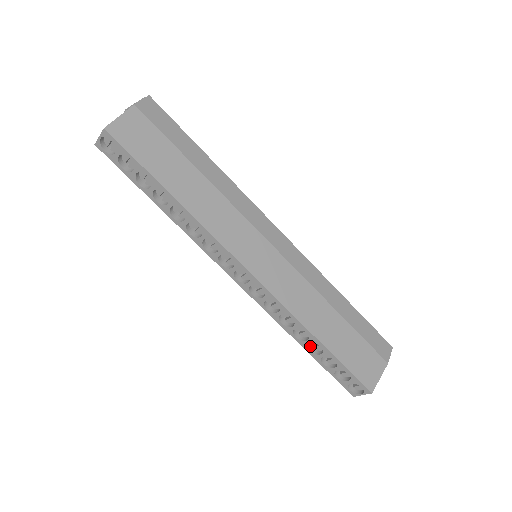
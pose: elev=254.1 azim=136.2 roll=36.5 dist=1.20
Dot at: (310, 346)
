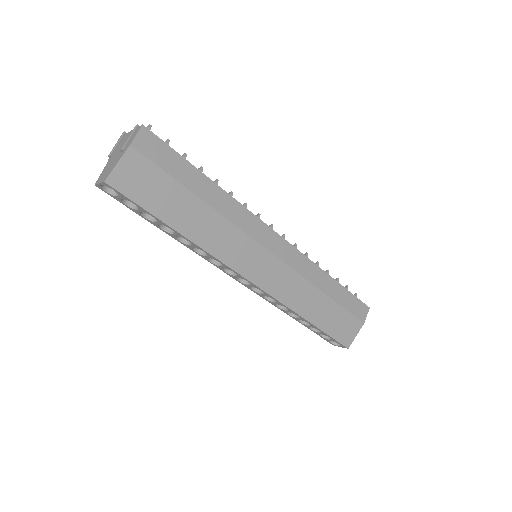
Dot at: occluded
